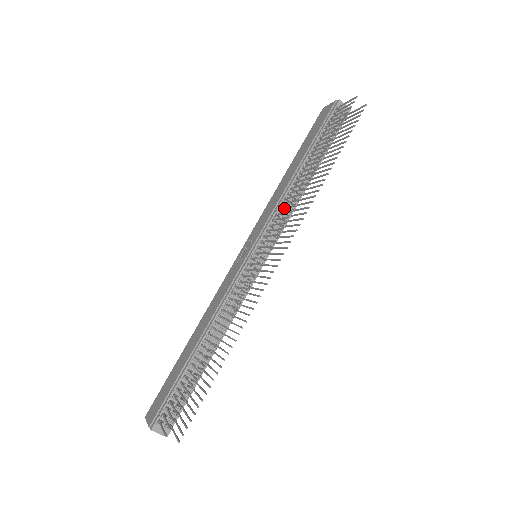
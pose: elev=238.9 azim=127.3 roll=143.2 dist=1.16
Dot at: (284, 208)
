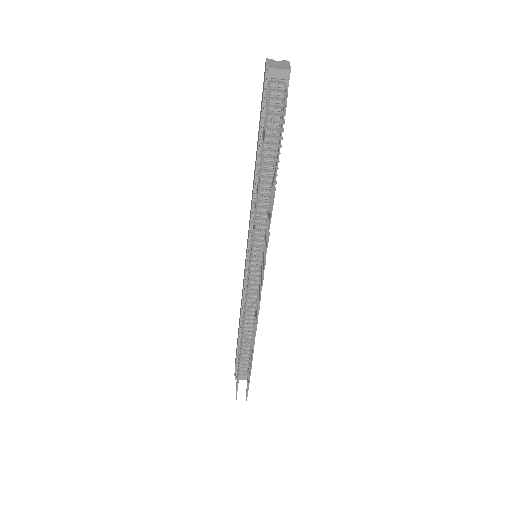
Dot at: (253, 226)
